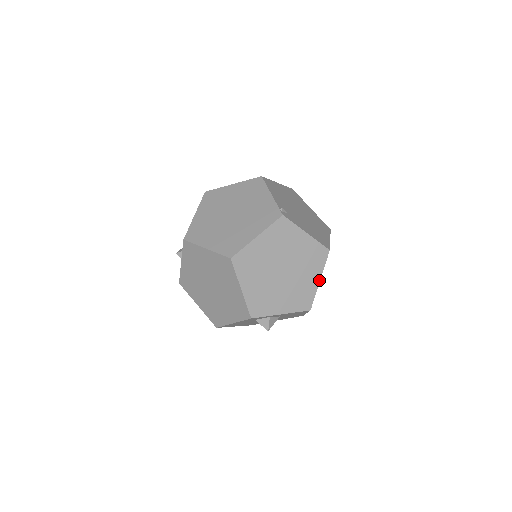
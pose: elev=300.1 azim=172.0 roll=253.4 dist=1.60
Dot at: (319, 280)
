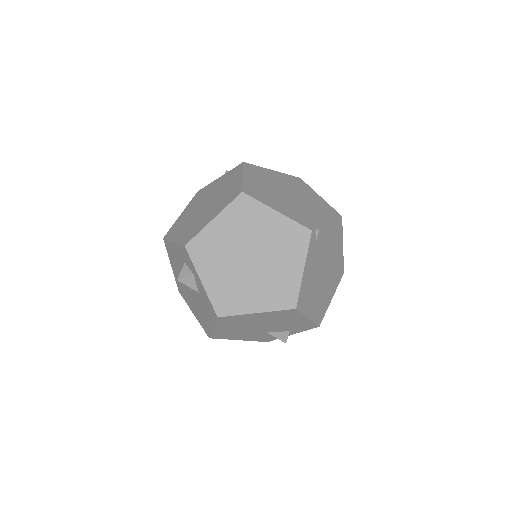
Dot at: (257, 311)
